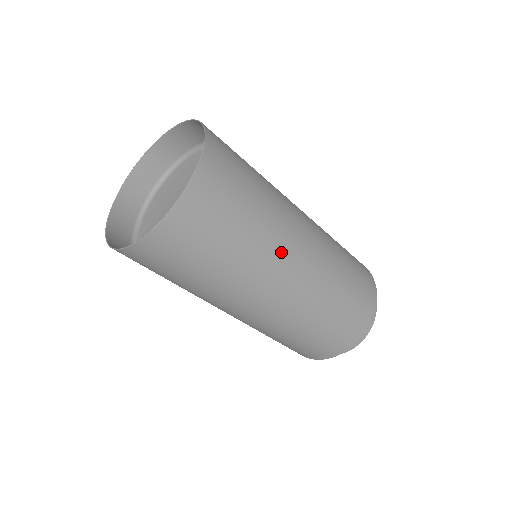
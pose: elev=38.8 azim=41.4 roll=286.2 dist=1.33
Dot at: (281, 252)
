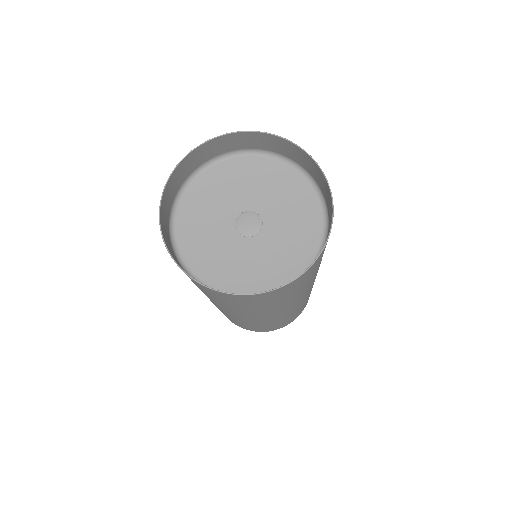
Dot at: occluded
